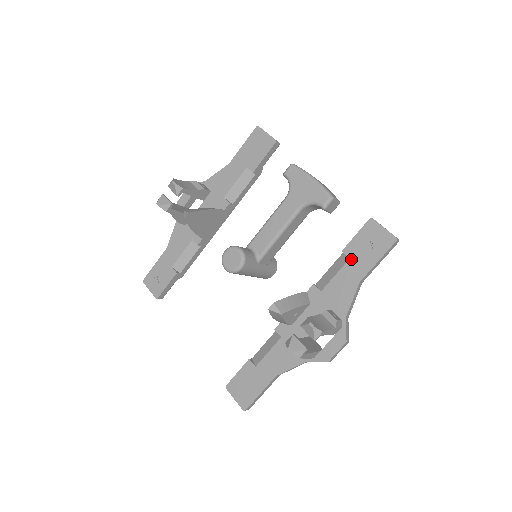
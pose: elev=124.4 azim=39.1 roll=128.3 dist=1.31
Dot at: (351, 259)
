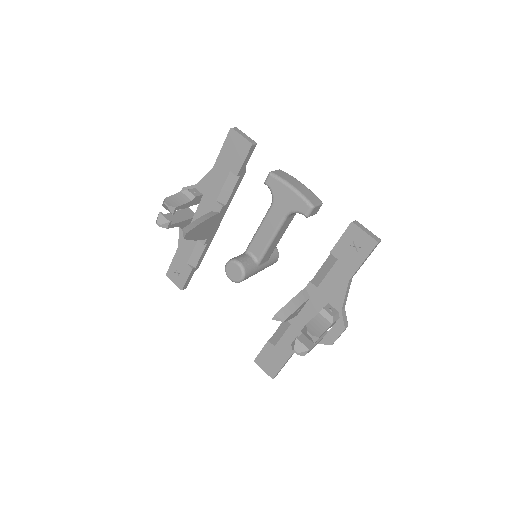
Dot at: (339, 260)
